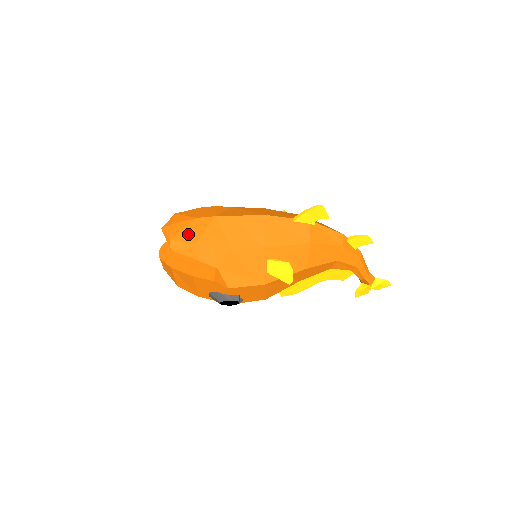
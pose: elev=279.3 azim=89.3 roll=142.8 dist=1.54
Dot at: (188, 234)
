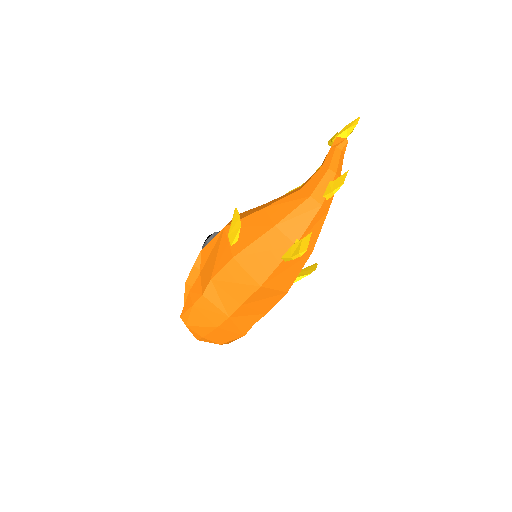
Dot at: (228, 336)
